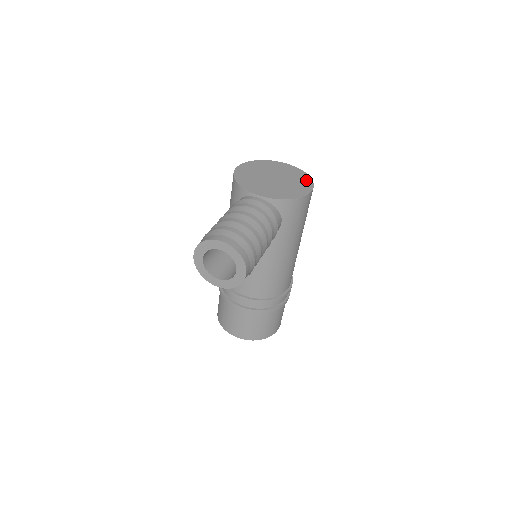
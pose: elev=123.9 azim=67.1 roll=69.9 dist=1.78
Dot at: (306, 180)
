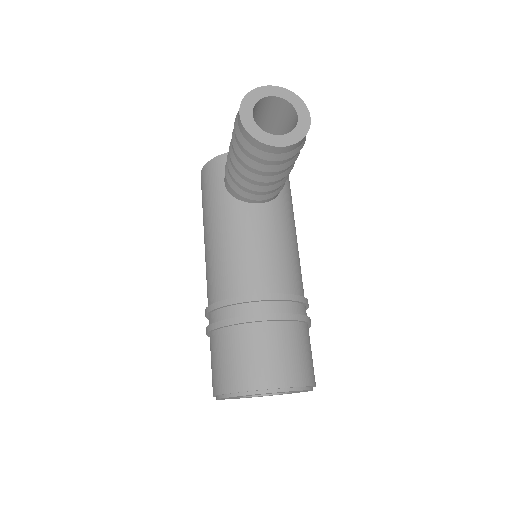
Dot at: occluded
